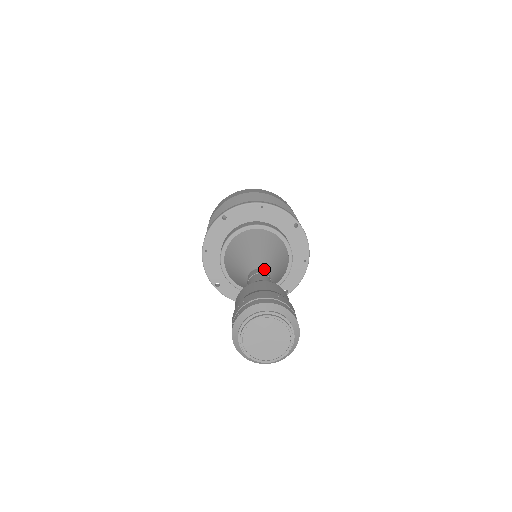
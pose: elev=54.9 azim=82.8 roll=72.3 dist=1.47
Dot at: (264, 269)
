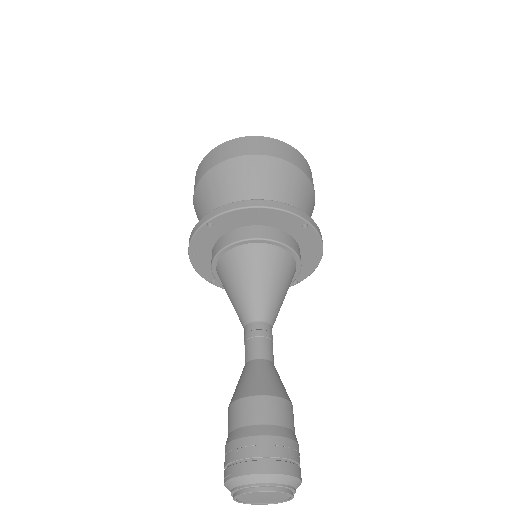
Dot at: (263, 321)
